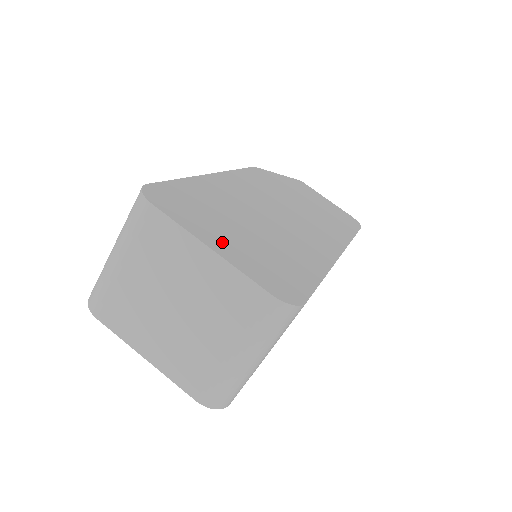
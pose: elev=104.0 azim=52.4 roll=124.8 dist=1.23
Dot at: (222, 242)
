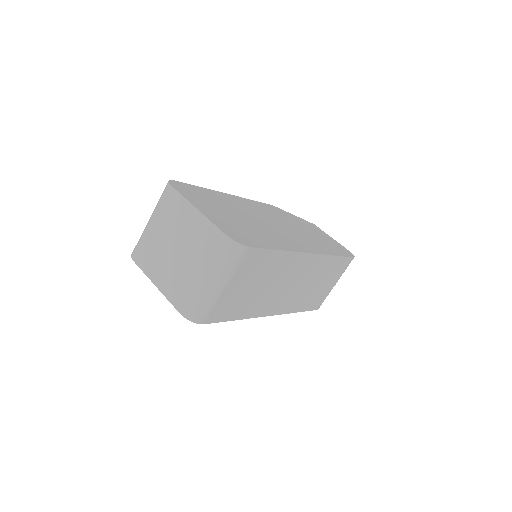
Dot at: (208, 211)
